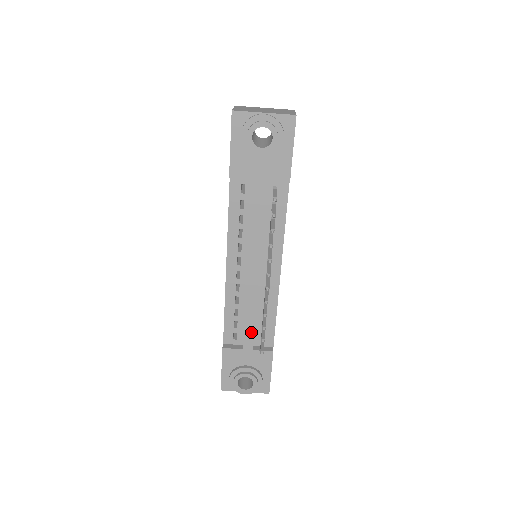
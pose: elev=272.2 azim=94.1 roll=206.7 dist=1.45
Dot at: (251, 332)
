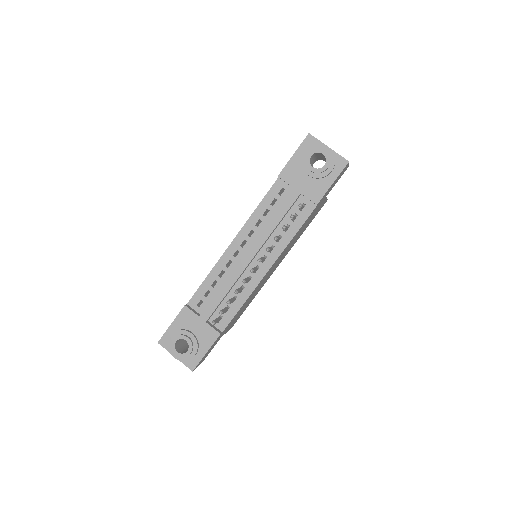
Dot at: (215, 305)
